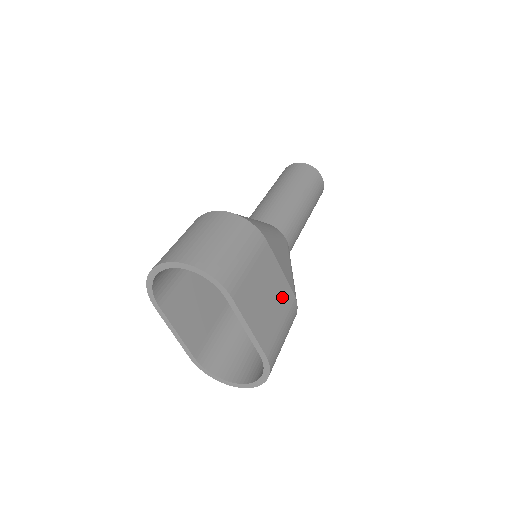
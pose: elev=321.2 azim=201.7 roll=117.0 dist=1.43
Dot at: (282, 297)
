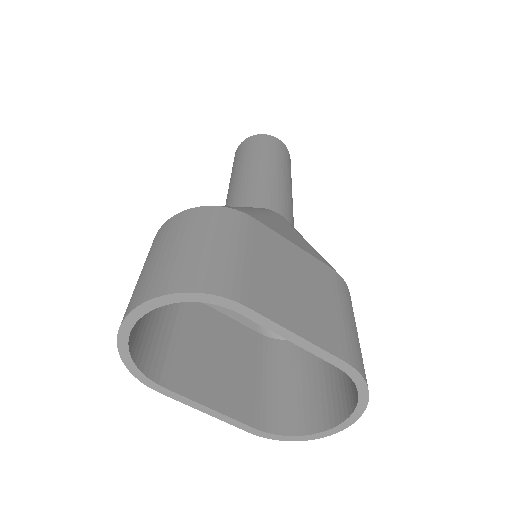
Dot at: (317, 277)
